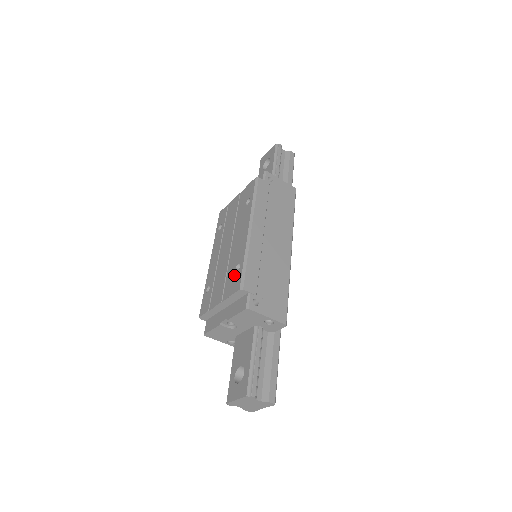
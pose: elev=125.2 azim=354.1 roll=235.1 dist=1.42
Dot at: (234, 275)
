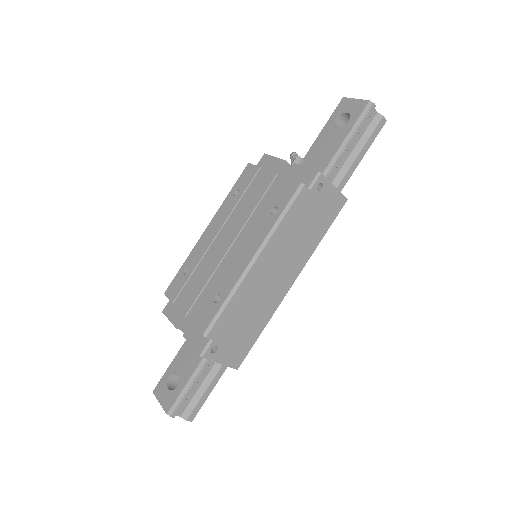
Dot at: (209, 304)
